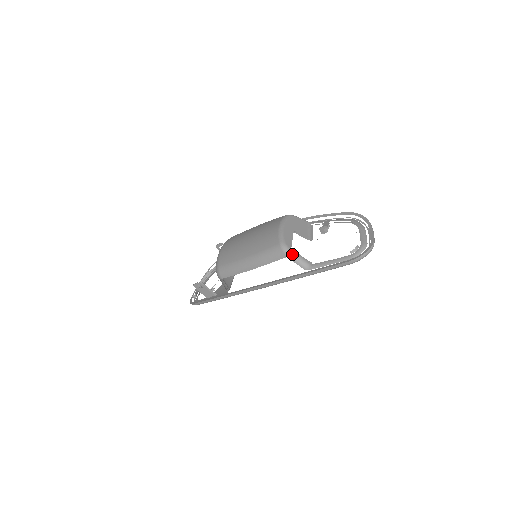
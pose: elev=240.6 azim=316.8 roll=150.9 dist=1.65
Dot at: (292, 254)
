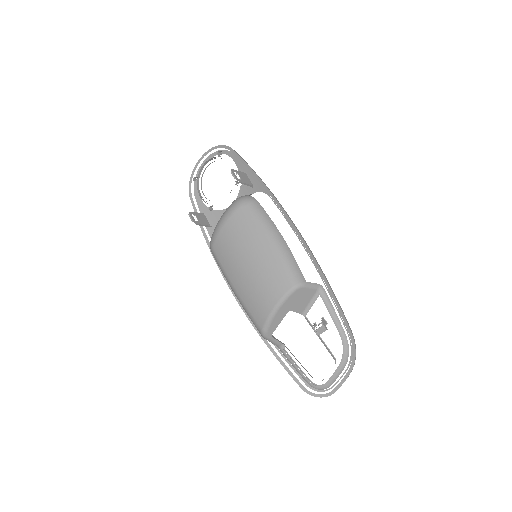
Dot at: (269, 340)
